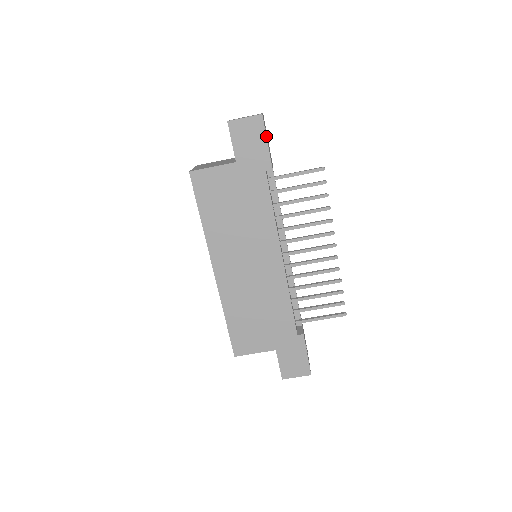
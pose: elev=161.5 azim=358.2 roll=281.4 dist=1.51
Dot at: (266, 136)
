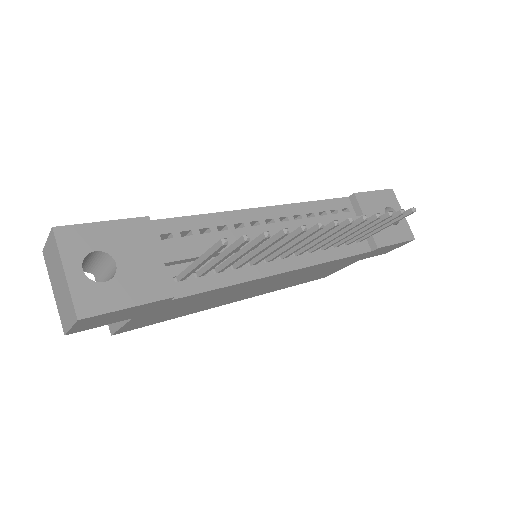
Dot at: (118, 311)
